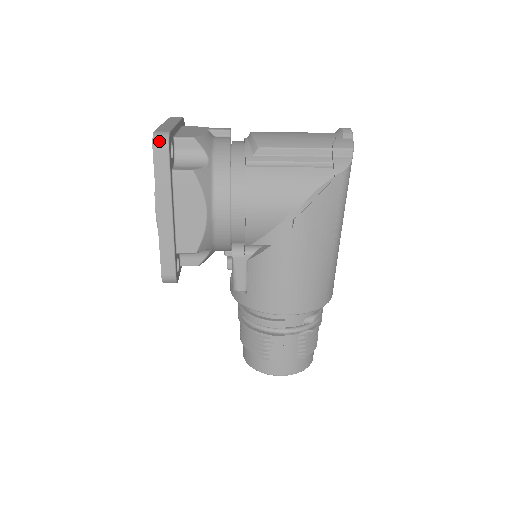
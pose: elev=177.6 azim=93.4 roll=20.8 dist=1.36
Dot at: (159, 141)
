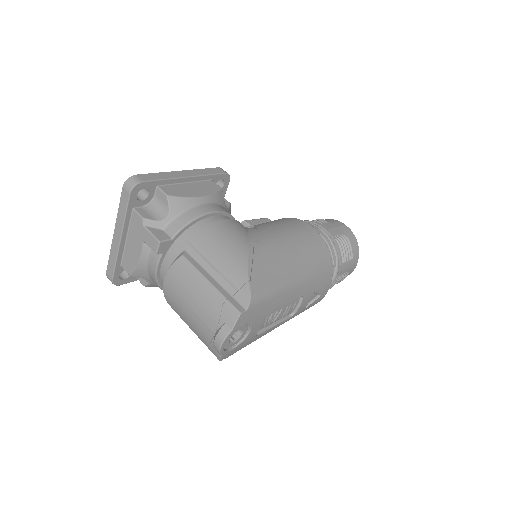
Dot at: occluded
